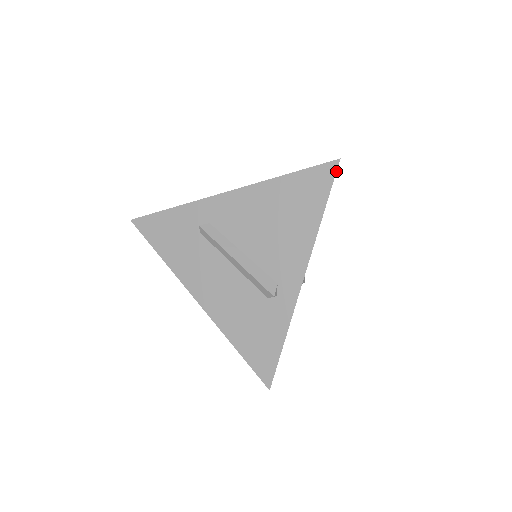
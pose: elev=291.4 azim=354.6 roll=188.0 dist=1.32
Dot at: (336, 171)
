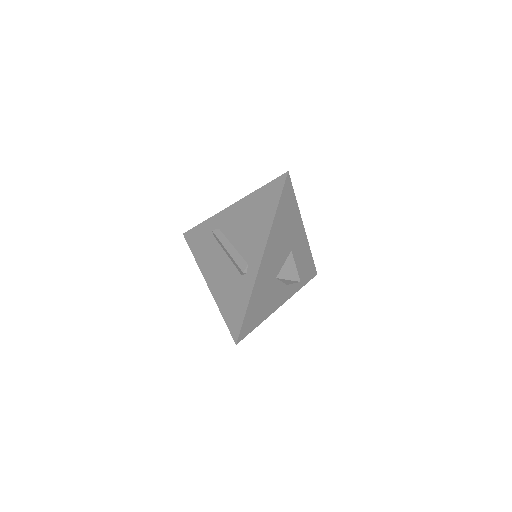
Dot at: (285, 180)
